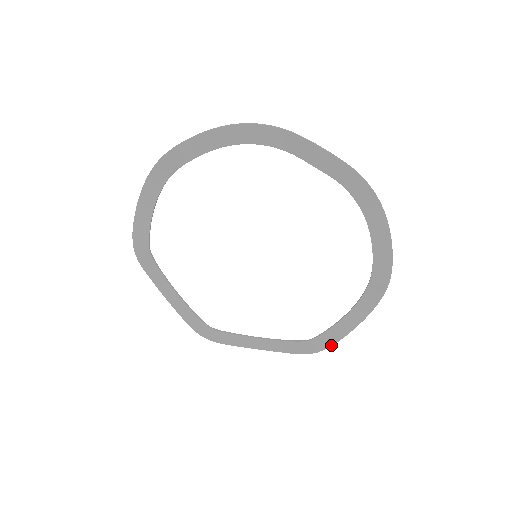
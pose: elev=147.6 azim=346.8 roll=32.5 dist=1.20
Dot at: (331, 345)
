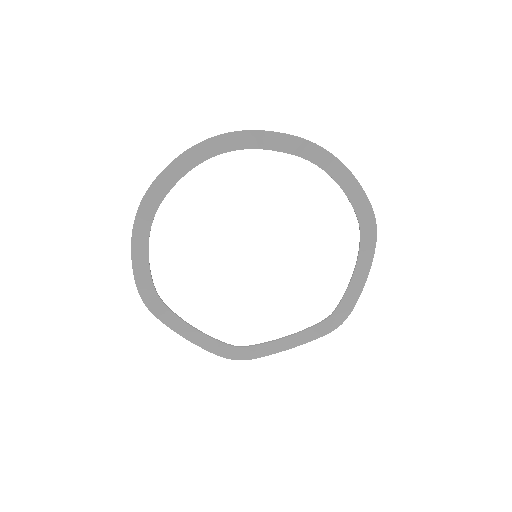
Dot at: (250, 359)
